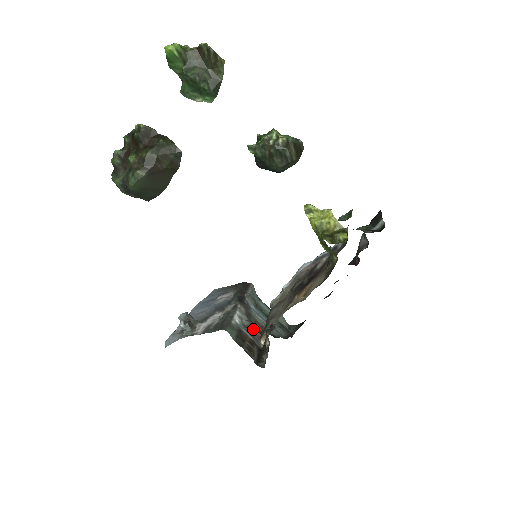
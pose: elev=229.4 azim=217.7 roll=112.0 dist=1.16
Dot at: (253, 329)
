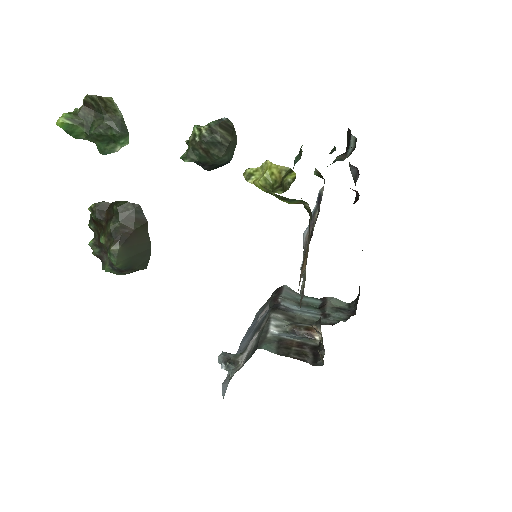
Dot at: (299, 330)
